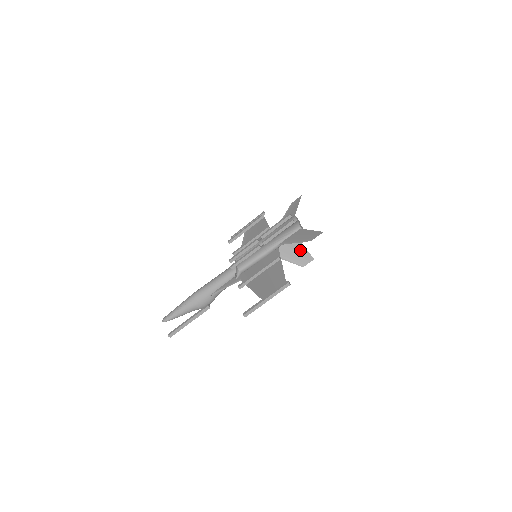
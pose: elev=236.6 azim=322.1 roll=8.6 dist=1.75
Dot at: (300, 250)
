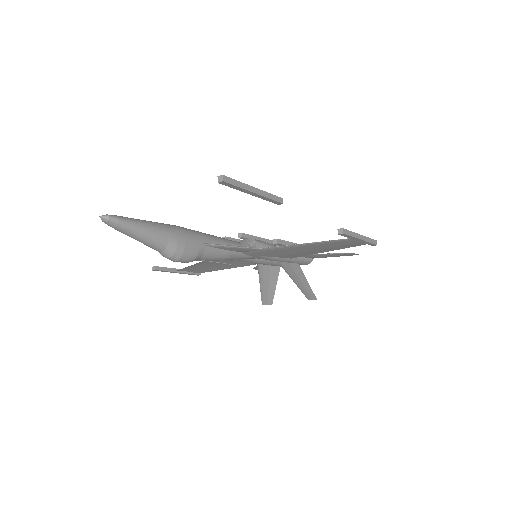
Dot at: (304, 282)
